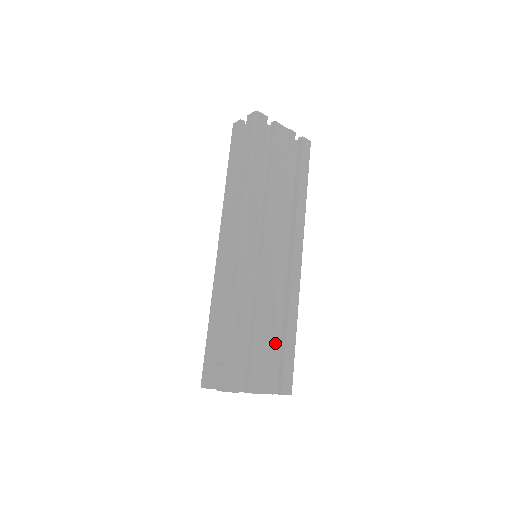
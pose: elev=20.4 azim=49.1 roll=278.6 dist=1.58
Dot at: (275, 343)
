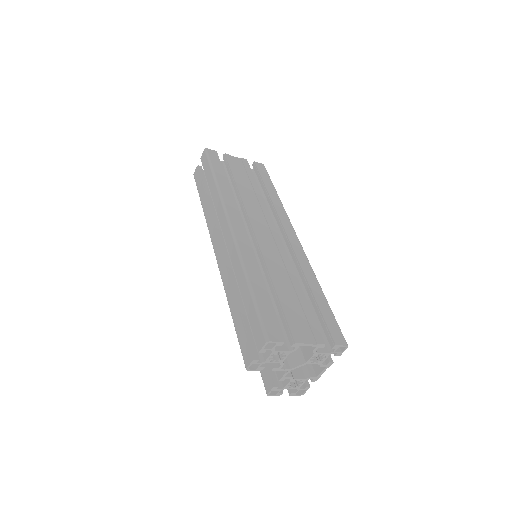
Dot at: (303, 300)
